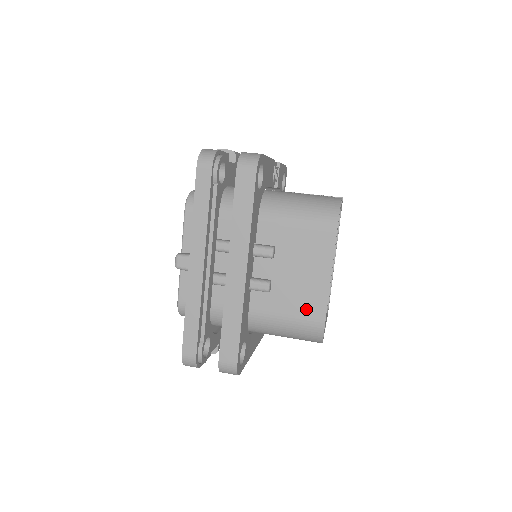
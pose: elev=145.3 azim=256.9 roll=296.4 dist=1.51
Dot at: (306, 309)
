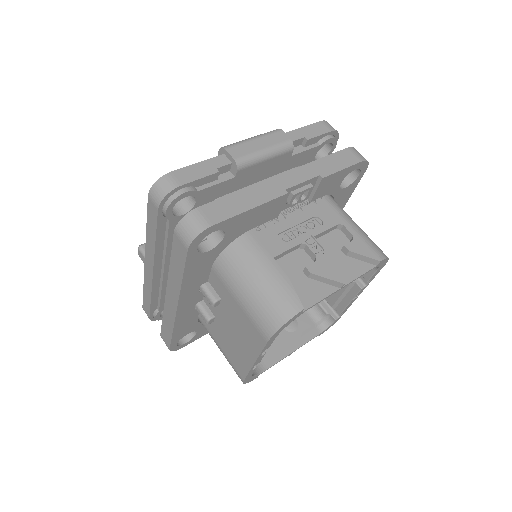
Dot at: (233, 359)
